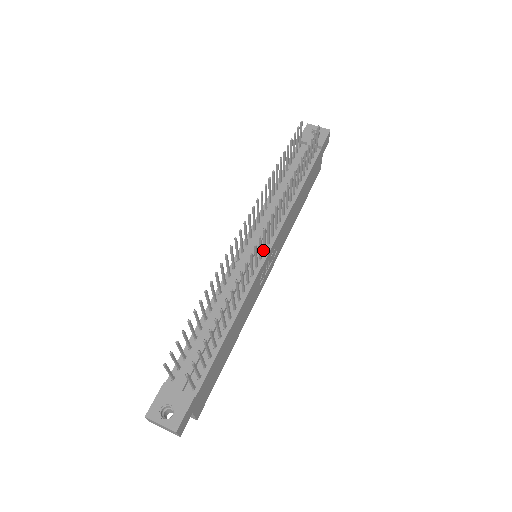
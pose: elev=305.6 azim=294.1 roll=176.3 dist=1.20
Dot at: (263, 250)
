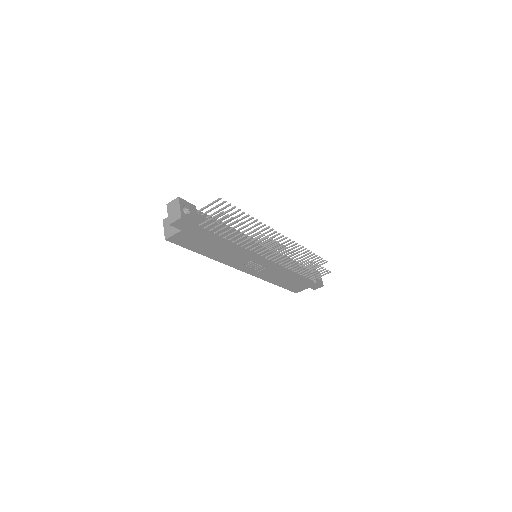
Dot at: (266, 256)
